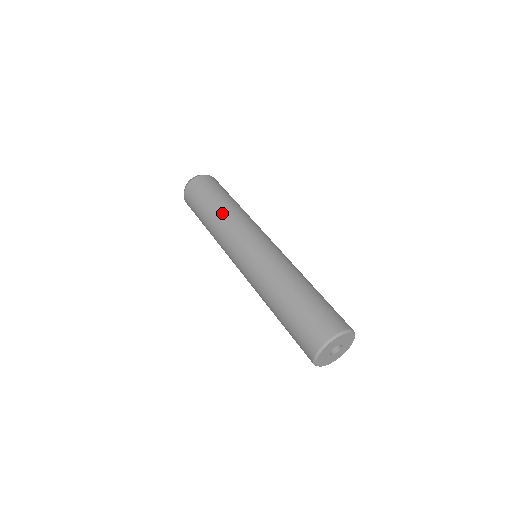
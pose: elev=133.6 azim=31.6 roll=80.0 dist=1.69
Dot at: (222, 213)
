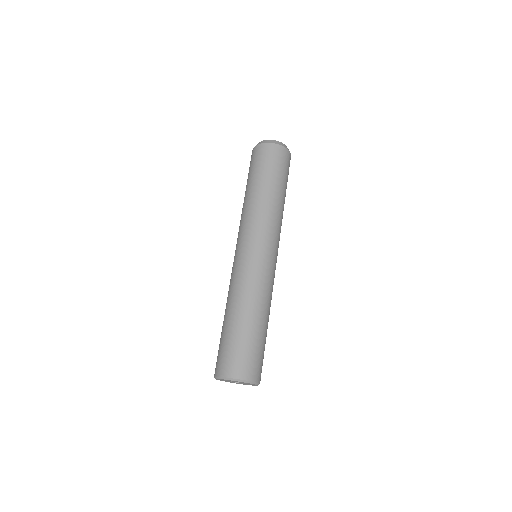
Dot at: (247, 201)
